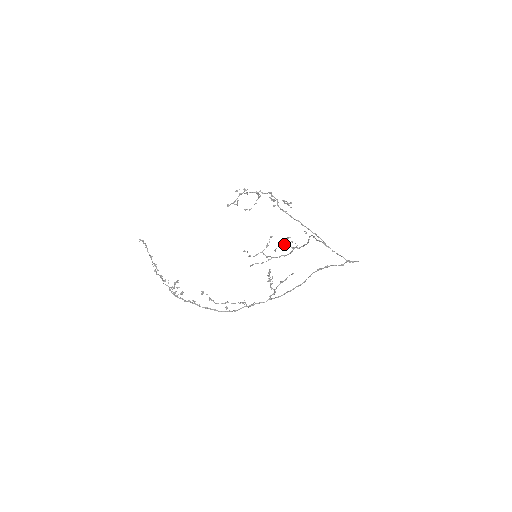
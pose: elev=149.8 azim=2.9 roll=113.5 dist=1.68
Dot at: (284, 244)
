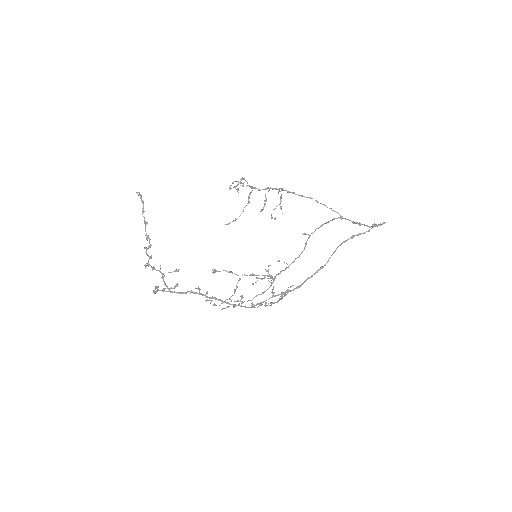
Dot at: occluded
